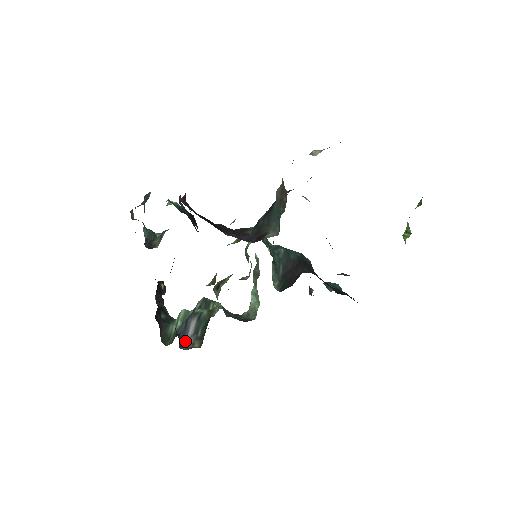
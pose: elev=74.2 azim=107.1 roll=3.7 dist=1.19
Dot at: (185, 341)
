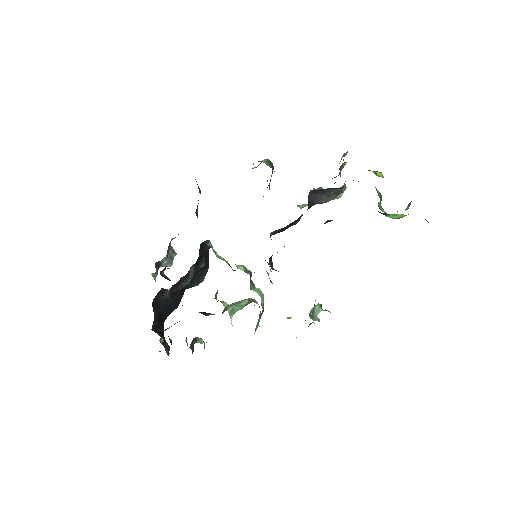
Dot at: occluded
